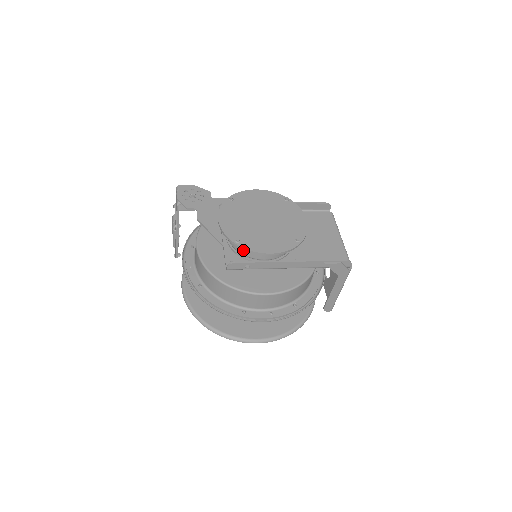
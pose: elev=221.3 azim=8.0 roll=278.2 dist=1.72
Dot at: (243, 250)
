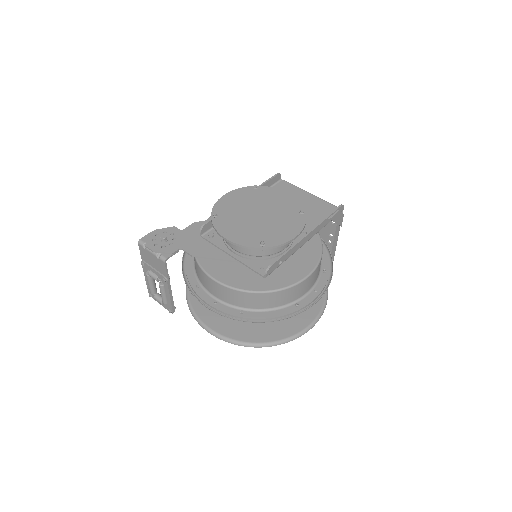
Dot at: (265, 251)
